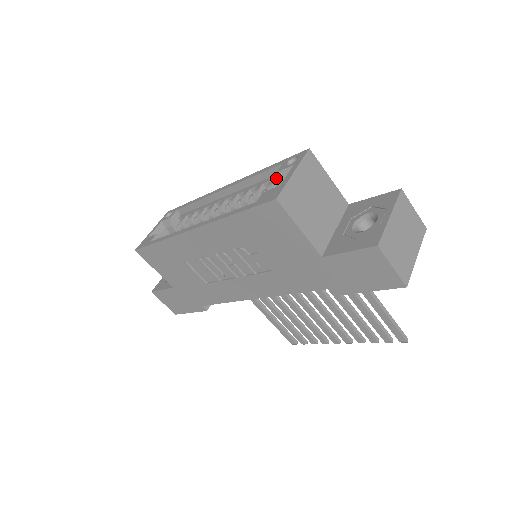
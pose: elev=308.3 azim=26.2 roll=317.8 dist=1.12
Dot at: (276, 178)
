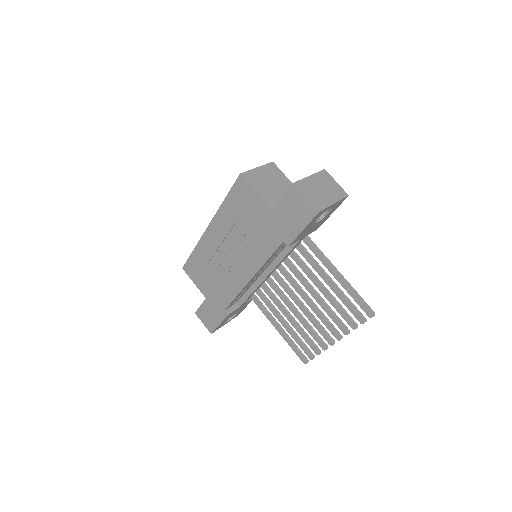
Dot at: occluded
